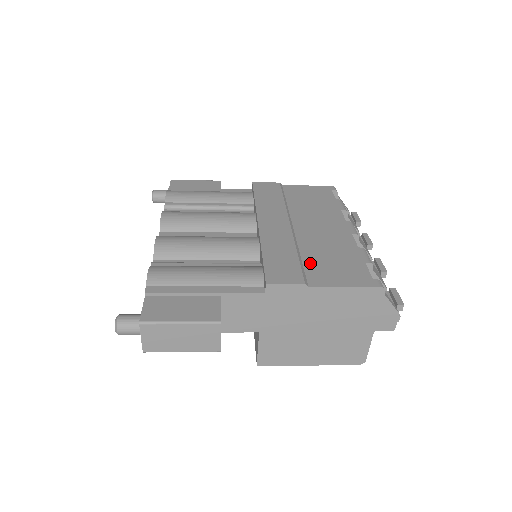
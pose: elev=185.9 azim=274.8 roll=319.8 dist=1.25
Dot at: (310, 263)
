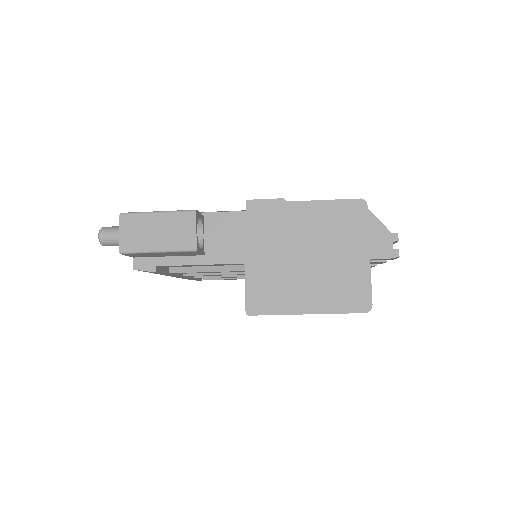
Dot at: occluded
